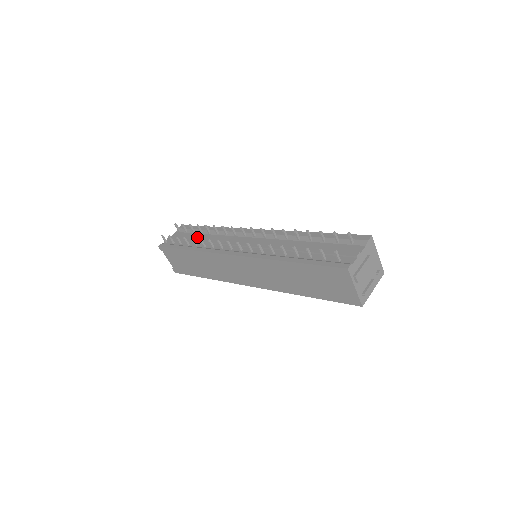
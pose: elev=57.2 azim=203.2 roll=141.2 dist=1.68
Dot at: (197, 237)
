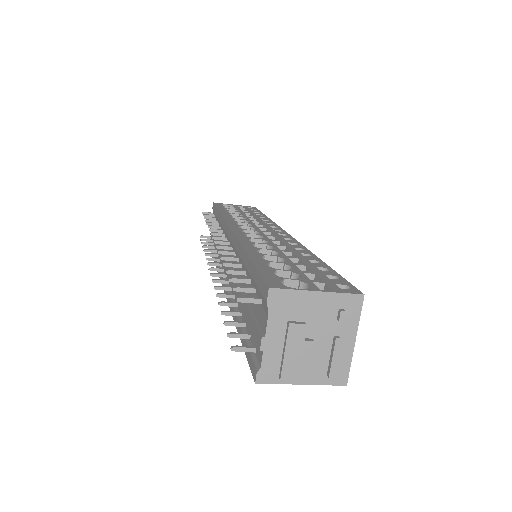
Dot at: (216, 232)
